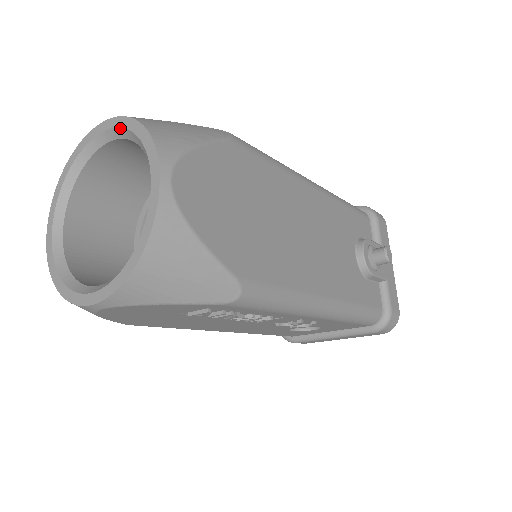
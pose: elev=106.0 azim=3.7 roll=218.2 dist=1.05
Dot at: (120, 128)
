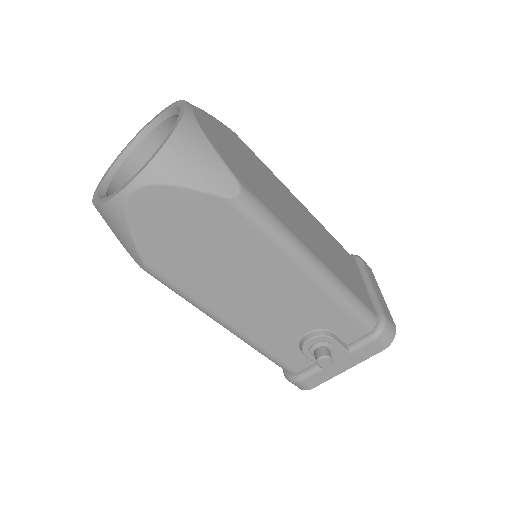
Dot at: (173, 127)
